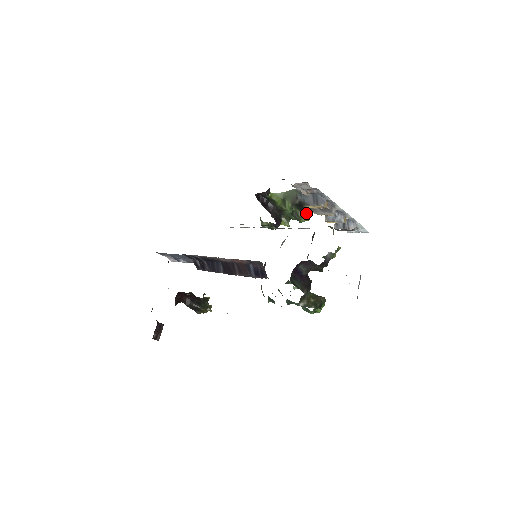
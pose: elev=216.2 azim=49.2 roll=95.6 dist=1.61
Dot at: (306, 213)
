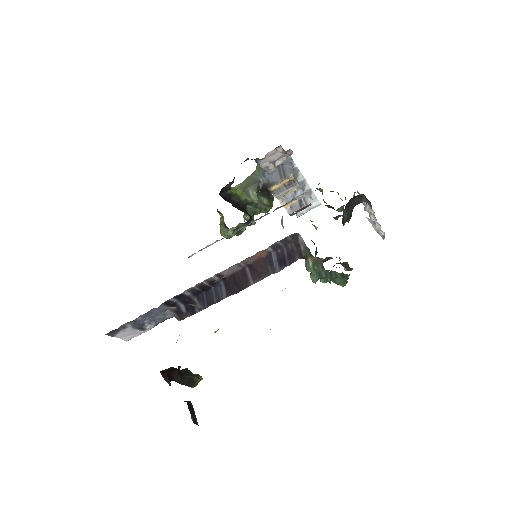
Dot at: occluded
